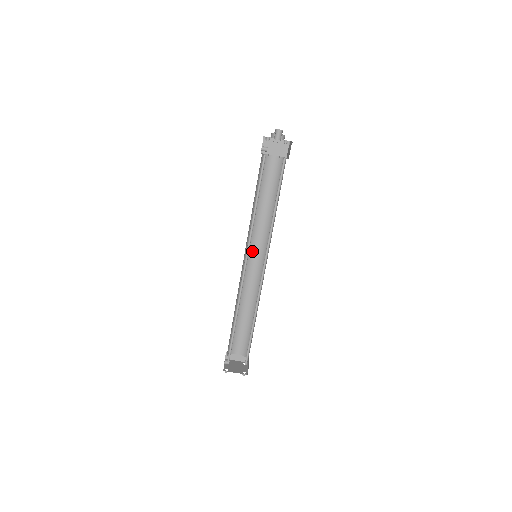
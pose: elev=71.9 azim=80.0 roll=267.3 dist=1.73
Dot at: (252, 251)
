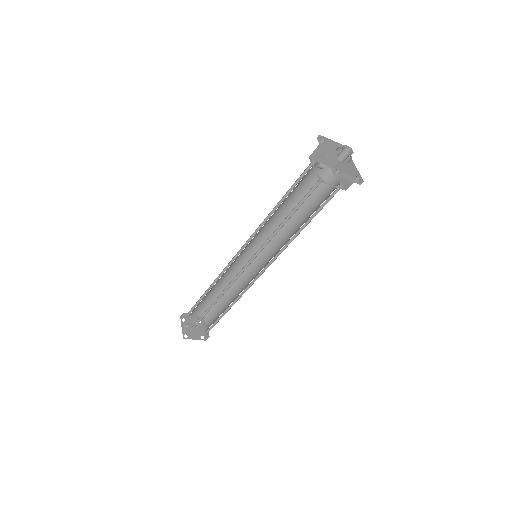
Dot at: (250, 244)
